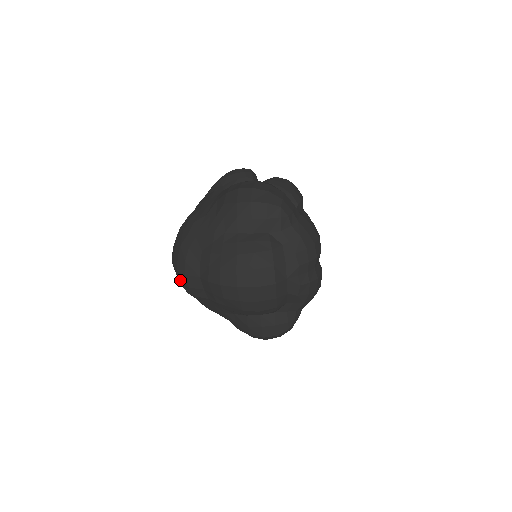
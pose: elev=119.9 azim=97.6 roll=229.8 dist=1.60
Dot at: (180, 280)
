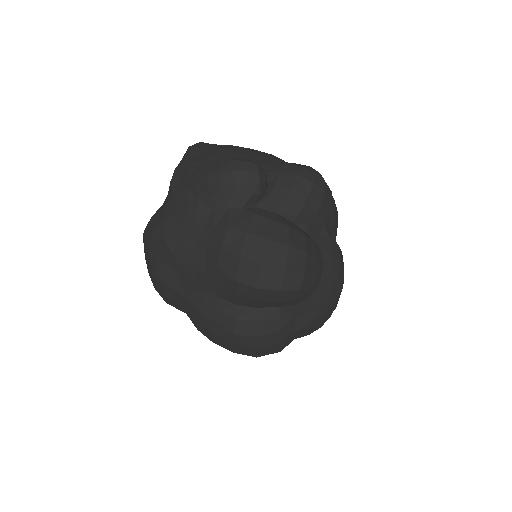
Dot at: occluded
